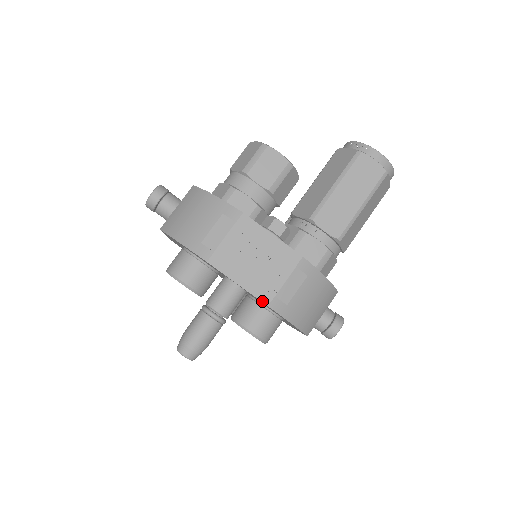
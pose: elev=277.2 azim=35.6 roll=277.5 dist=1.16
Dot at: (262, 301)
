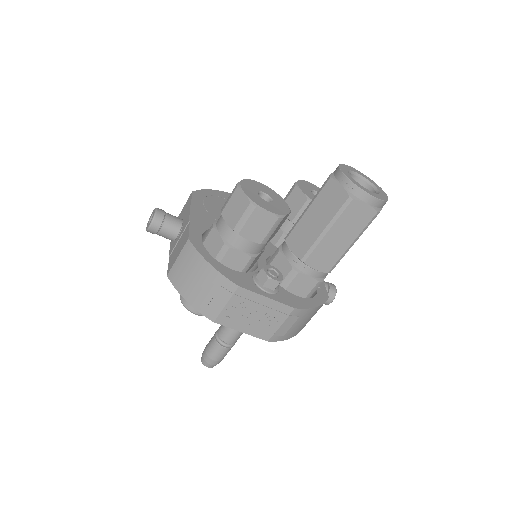
Dot at: (263, 339)
